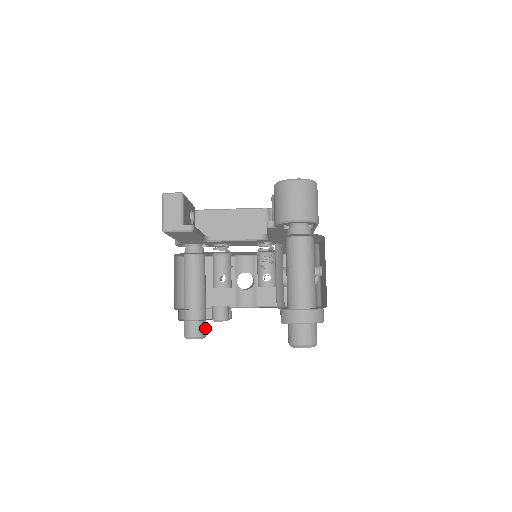
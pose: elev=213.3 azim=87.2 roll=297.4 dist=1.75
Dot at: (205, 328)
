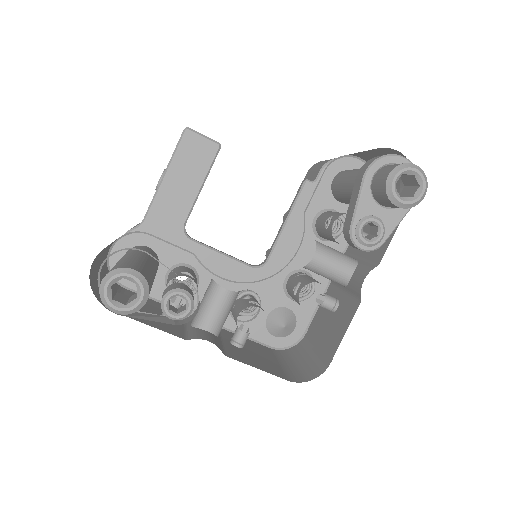
Dot at: occluded
